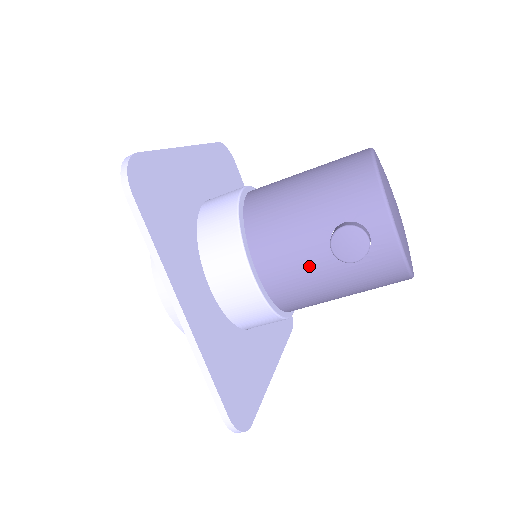
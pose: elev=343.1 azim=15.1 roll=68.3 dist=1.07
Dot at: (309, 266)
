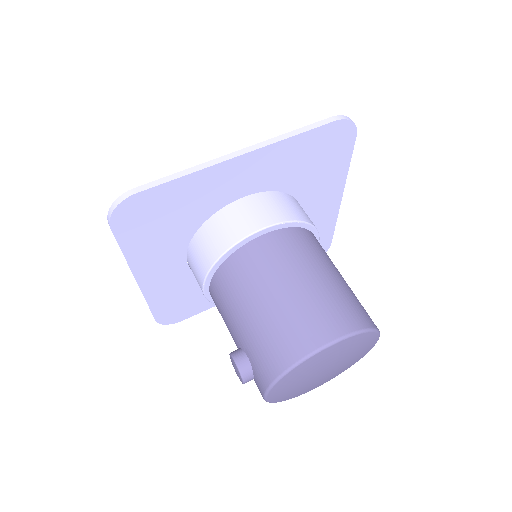
Dot at: occluded
